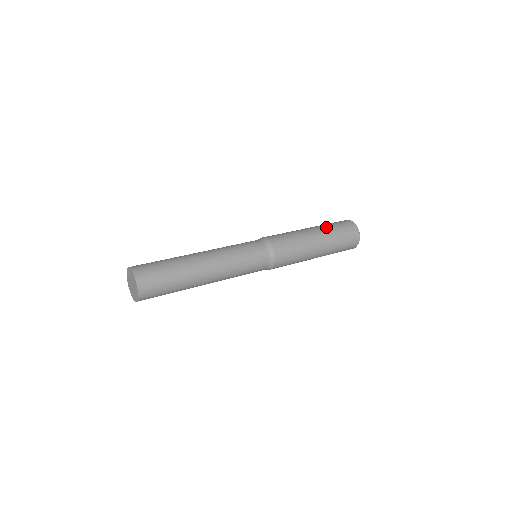
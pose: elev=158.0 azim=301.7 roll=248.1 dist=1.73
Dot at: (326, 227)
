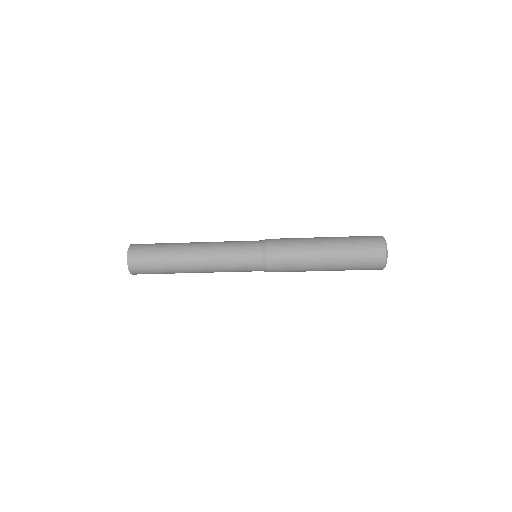
Dot at: occluded
